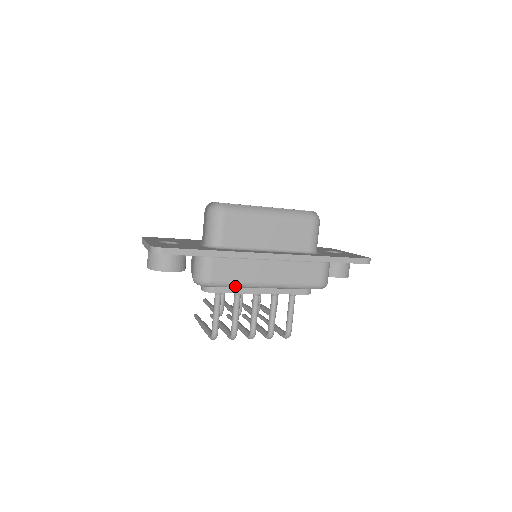
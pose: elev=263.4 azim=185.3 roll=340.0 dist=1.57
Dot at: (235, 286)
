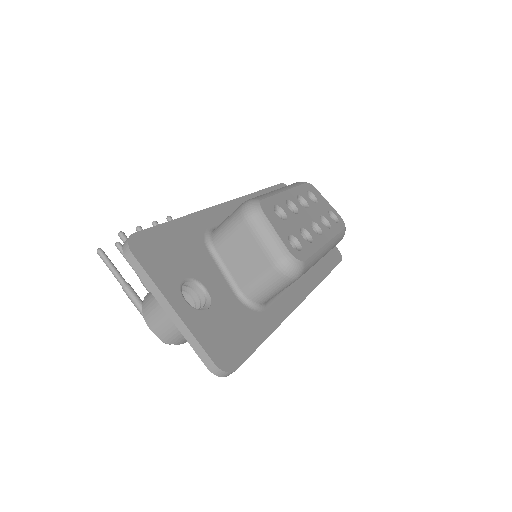
Dot at: occluded
